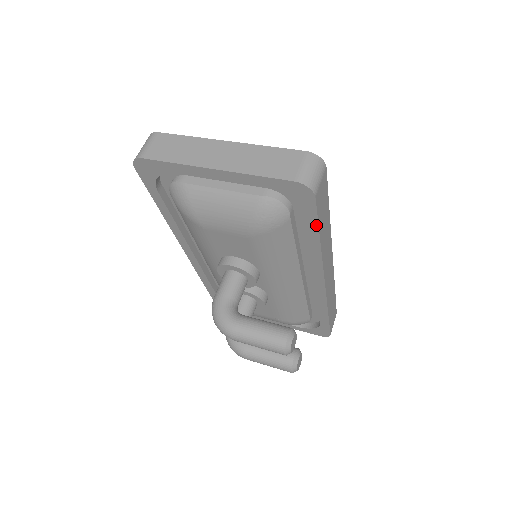
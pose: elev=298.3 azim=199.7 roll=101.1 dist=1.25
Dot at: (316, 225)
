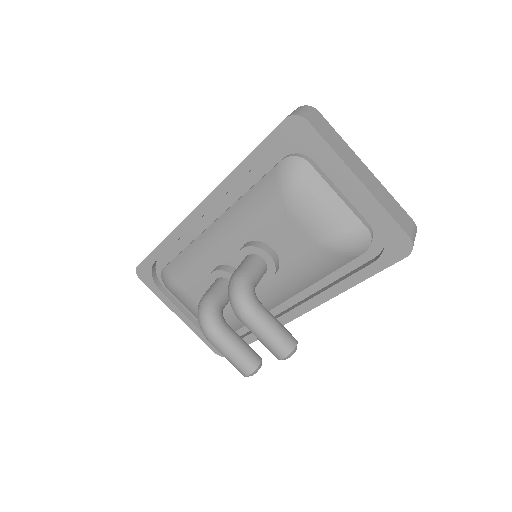
Dot at: (373, 273)
